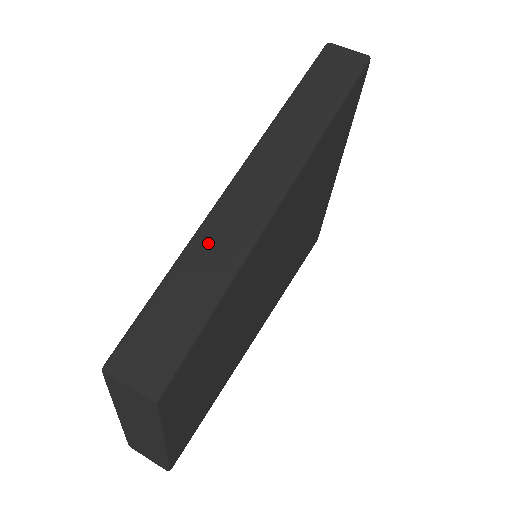
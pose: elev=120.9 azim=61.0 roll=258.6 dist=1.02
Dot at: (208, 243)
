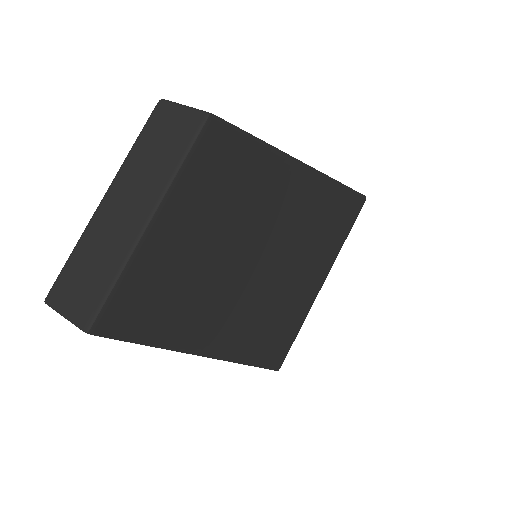
Dot at: occluded
